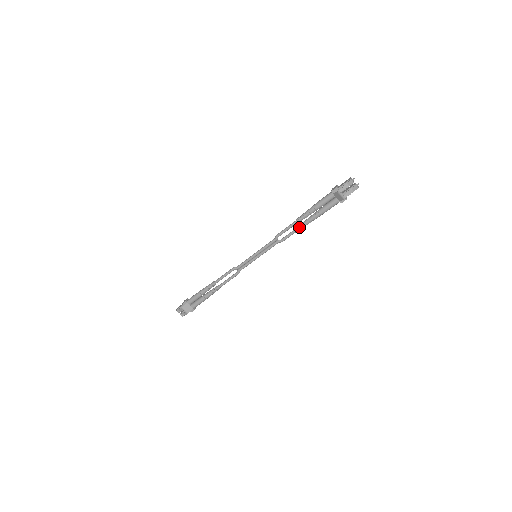
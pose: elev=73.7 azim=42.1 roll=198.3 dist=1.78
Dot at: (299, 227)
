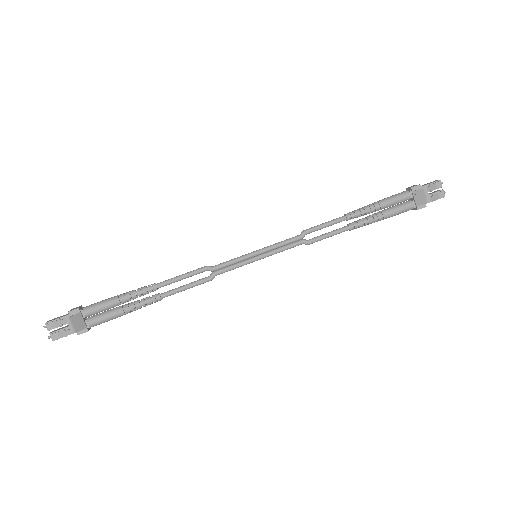
Dot at: (345, 227)
